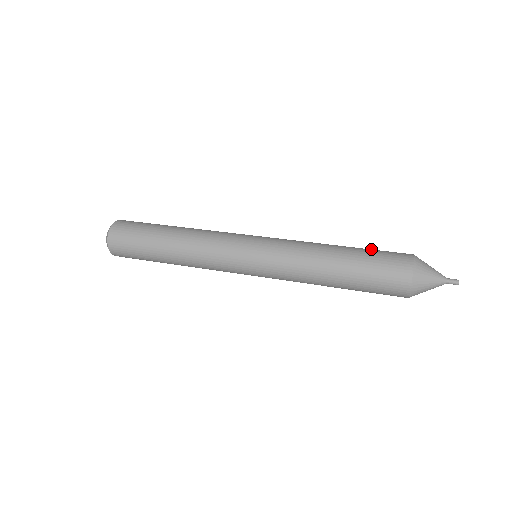
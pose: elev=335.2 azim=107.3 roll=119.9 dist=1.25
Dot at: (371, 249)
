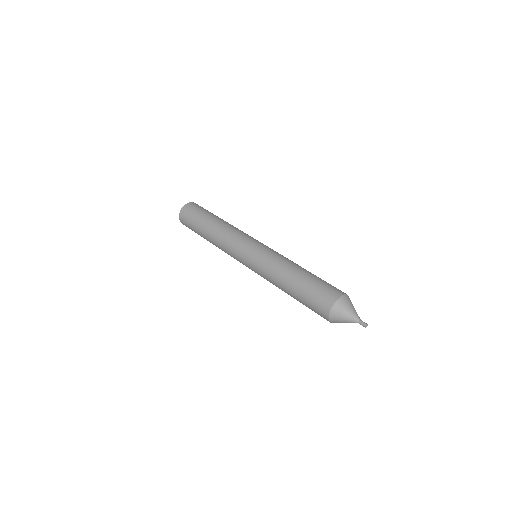
Dot at: occluded
